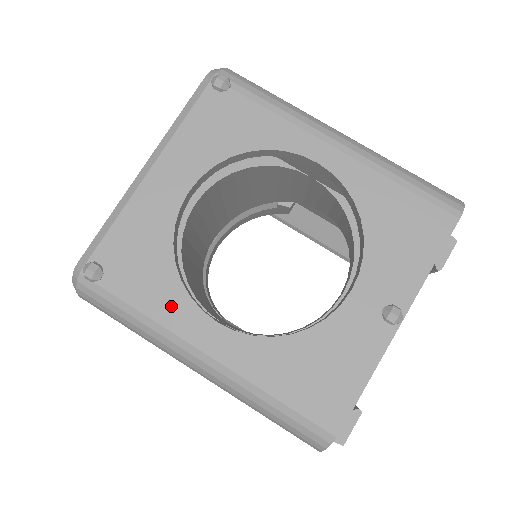
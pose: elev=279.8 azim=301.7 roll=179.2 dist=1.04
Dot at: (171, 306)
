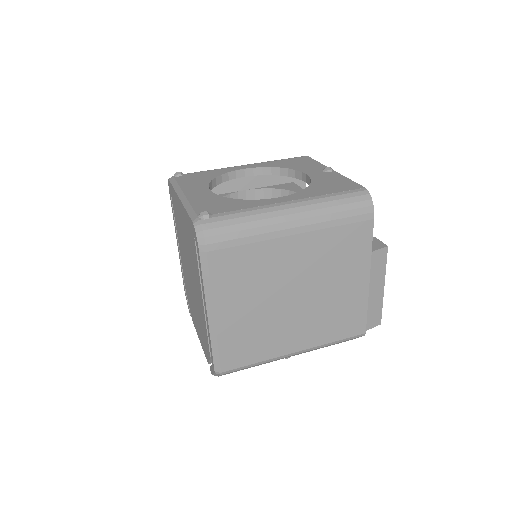
Dot at: (254, 204)
